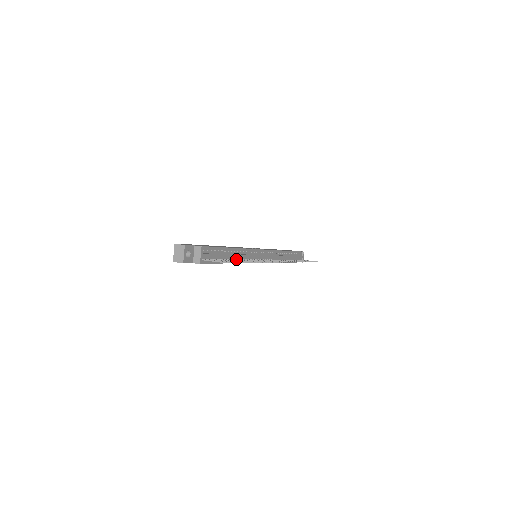
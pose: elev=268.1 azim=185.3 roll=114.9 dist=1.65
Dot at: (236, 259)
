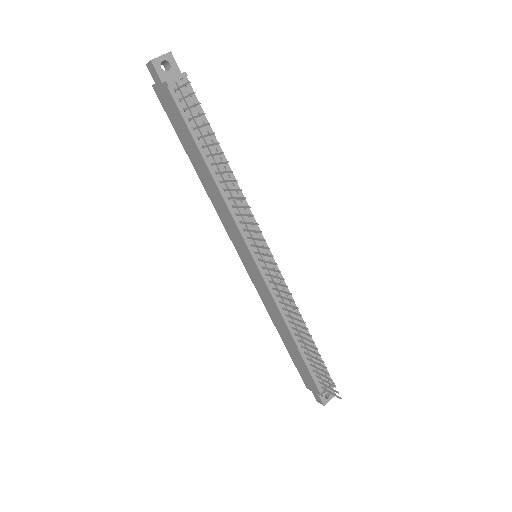
Dot at: (220, 180)
